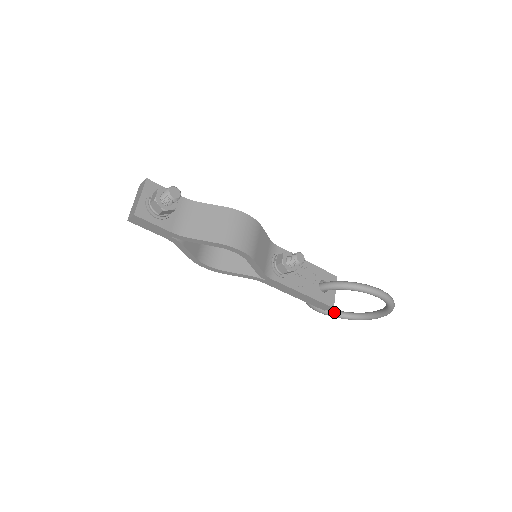
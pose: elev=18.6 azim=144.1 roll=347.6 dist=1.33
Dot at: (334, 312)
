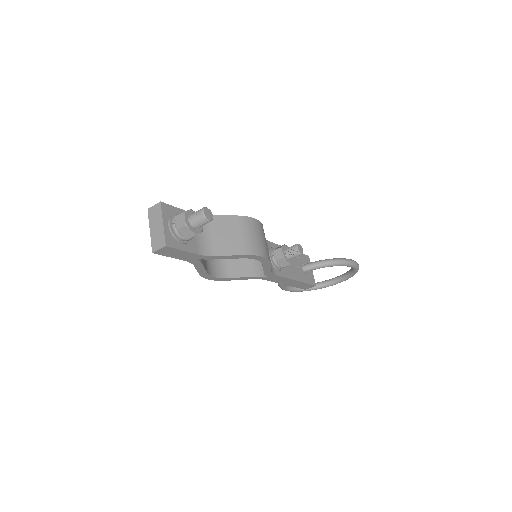
Dot at: occluded
